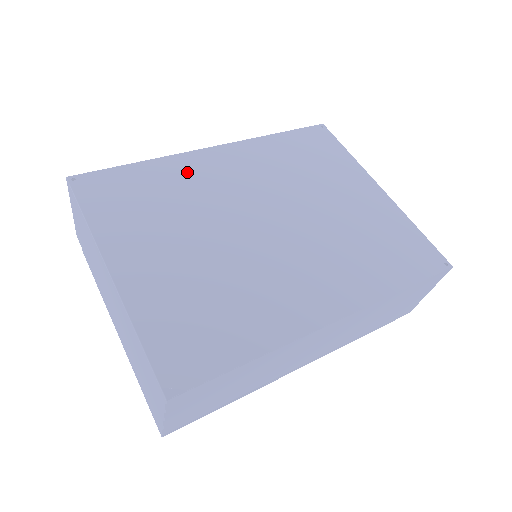
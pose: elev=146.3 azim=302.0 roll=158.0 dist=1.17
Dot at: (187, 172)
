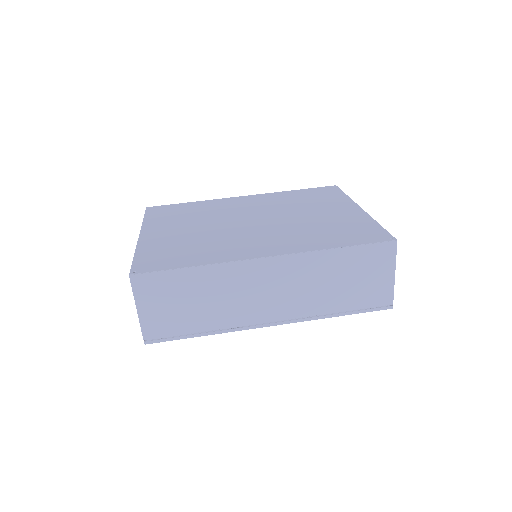
Dot at: (217, 205)
